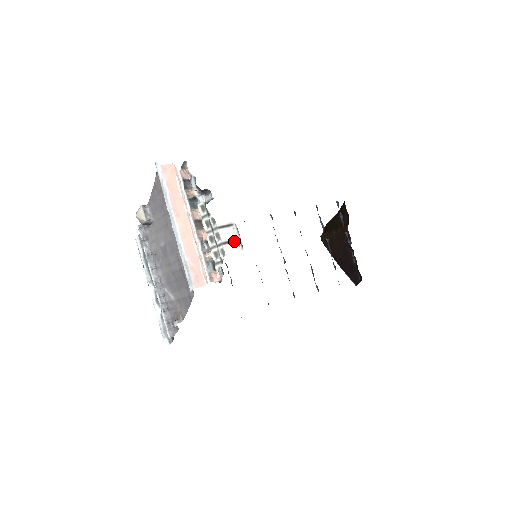
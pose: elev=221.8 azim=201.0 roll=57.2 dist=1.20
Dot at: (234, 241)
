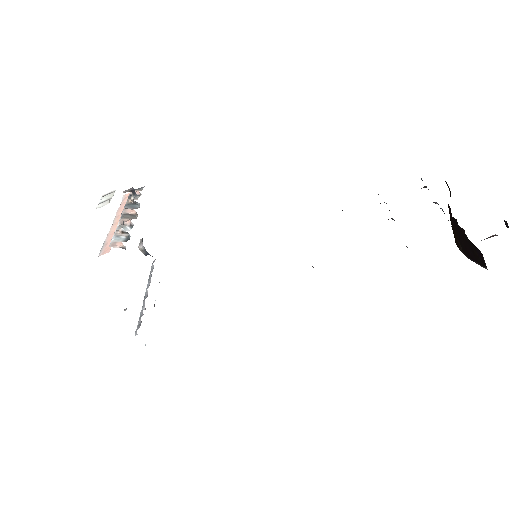
Dot at: occluded
